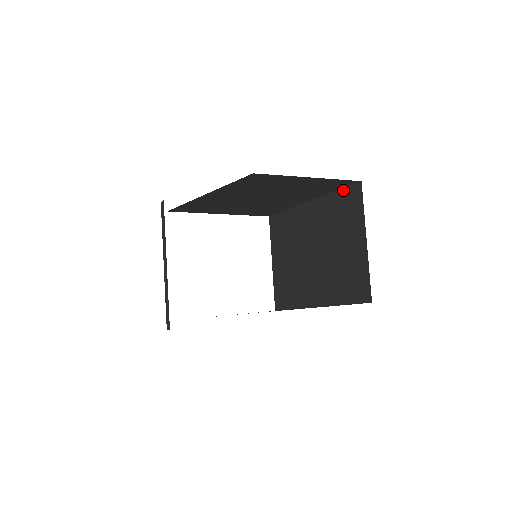
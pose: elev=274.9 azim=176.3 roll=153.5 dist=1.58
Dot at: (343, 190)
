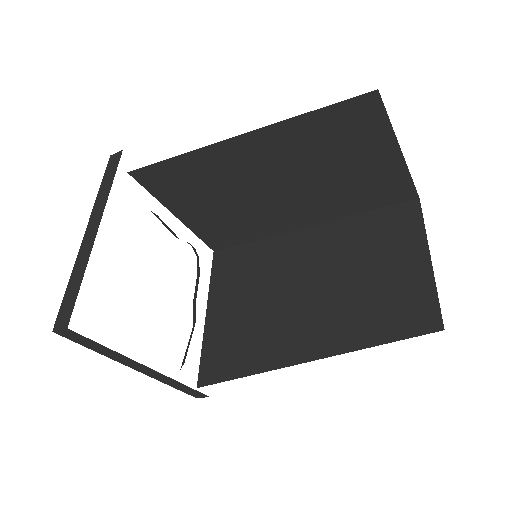
Dot at: (333, 107)
